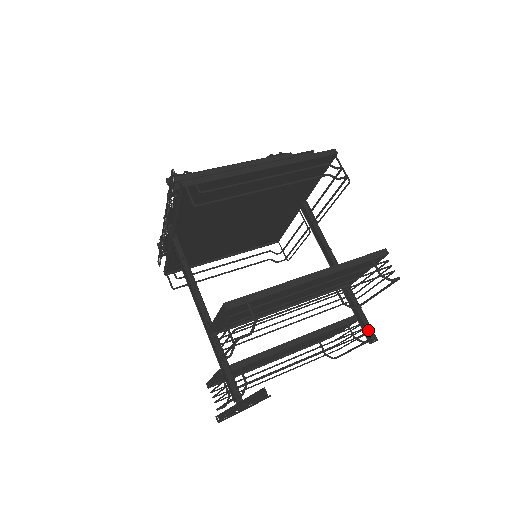
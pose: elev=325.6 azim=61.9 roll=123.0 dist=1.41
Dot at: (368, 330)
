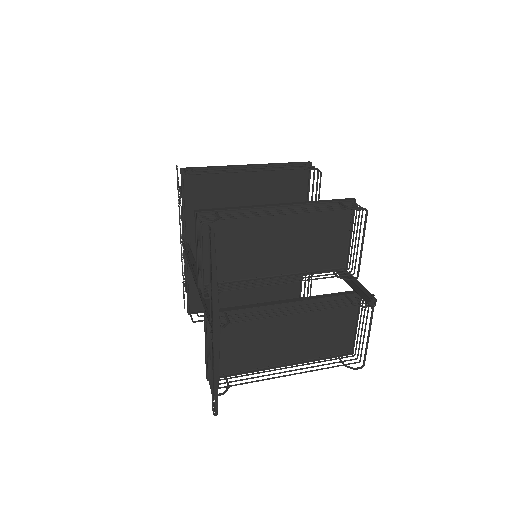
Dot at: (365, 293)
